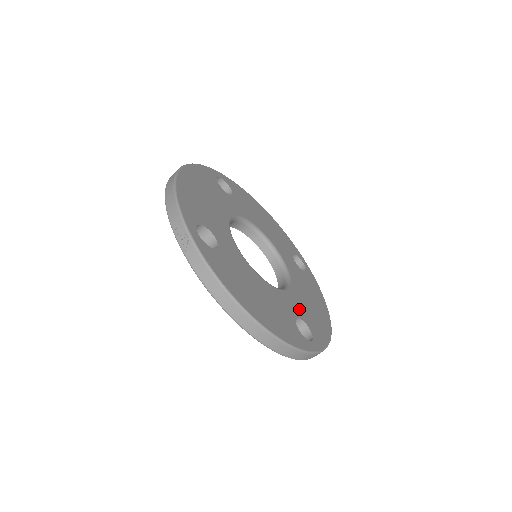
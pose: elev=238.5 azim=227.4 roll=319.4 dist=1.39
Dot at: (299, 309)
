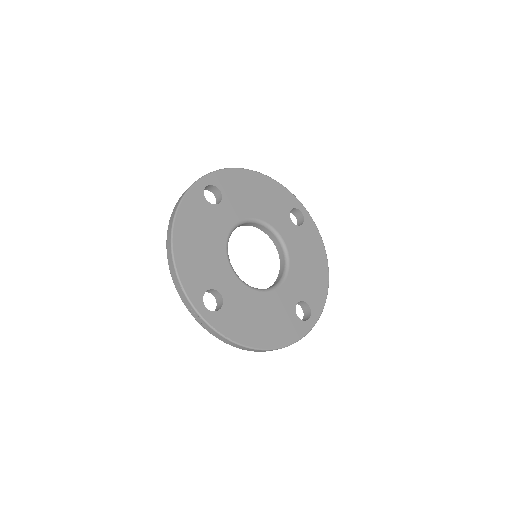
Dot at: (298, 290)
